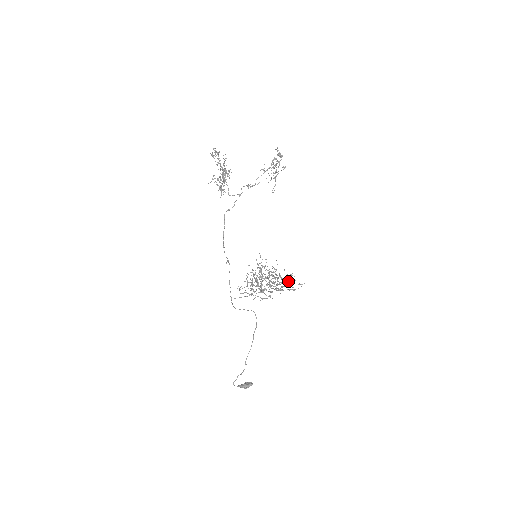
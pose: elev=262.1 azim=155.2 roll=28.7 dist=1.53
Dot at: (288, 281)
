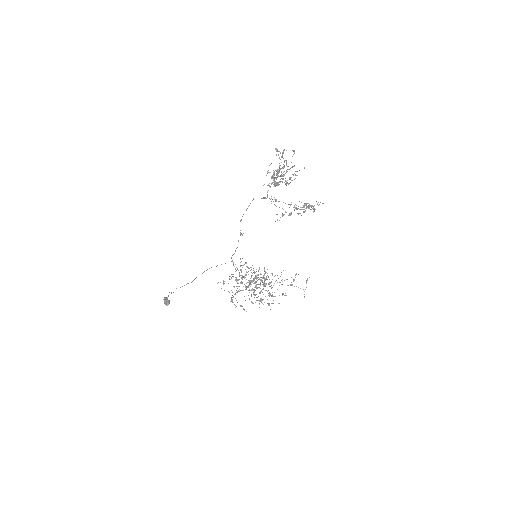
Dot at: occluded
